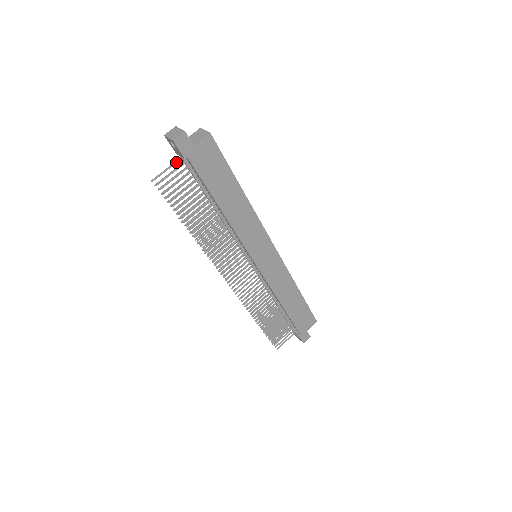
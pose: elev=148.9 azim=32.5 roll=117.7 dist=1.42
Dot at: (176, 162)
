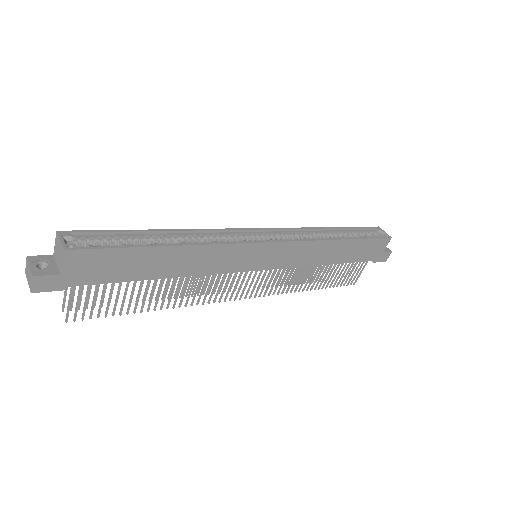
Dot at: occluded
